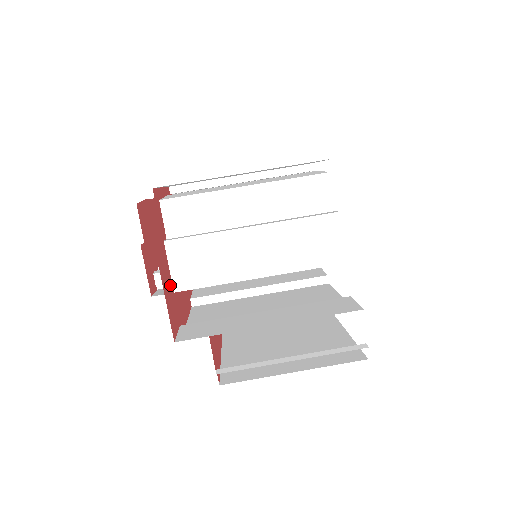
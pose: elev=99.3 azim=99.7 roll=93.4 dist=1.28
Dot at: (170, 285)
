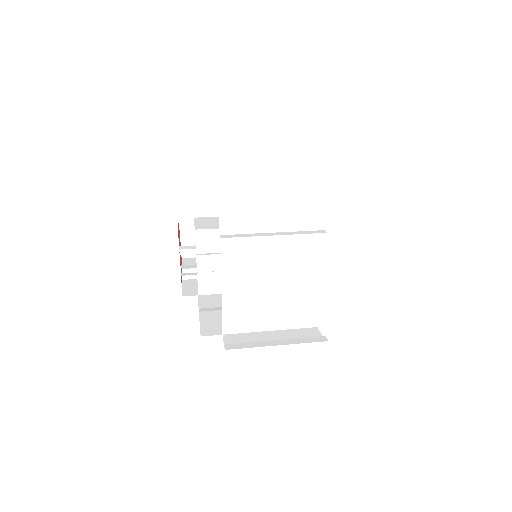
Dot at: occluded
